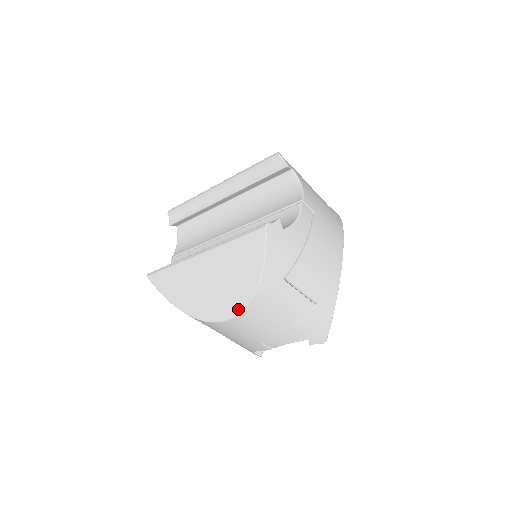
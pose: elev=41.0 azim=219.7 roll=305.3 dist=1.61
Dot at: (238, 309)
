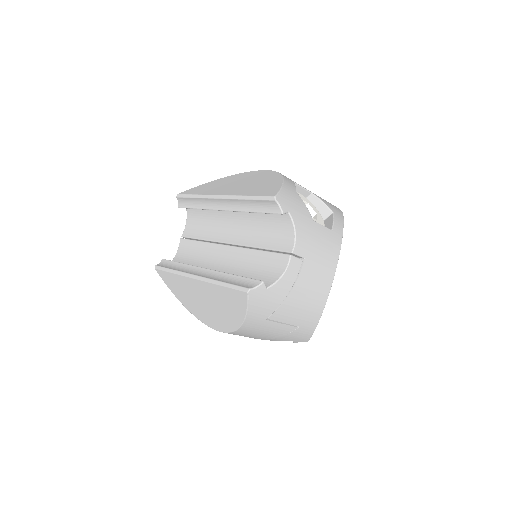
Dot at: (226, 330)
